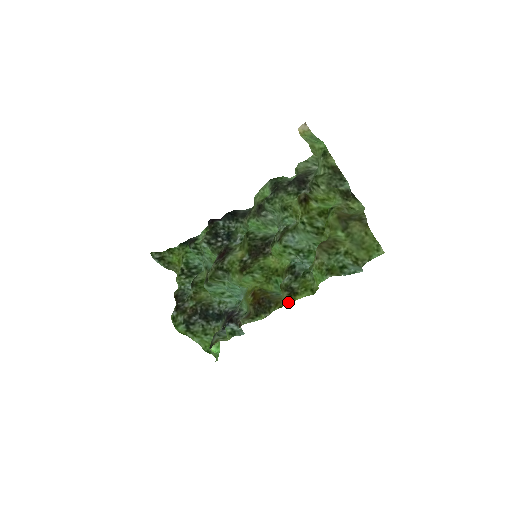
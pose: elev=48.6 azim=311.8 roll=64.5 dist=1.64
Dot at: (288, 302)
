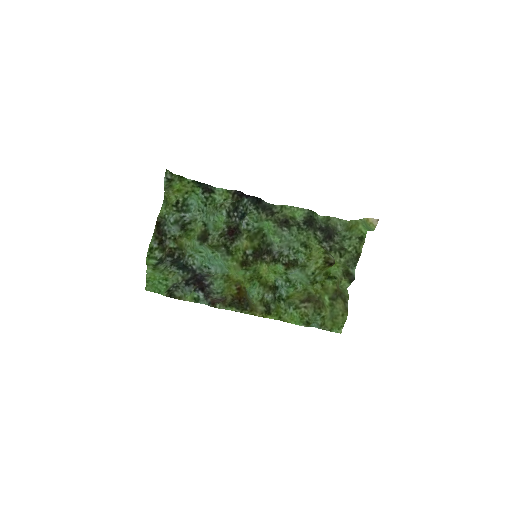
Dot at: (261, 316)
